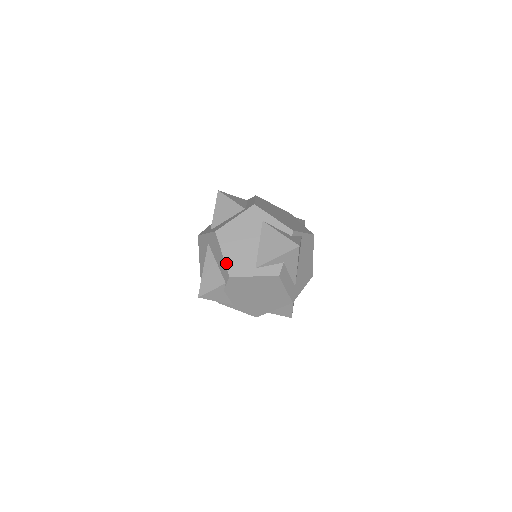
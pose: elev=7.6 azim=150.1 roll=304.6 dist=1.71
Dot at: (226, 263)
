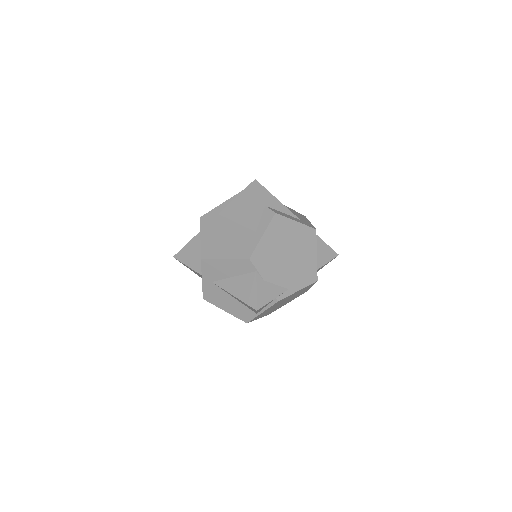
Dot at: (235, 258)
